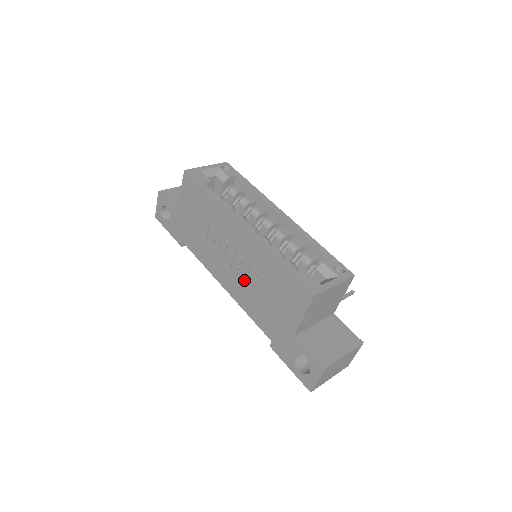
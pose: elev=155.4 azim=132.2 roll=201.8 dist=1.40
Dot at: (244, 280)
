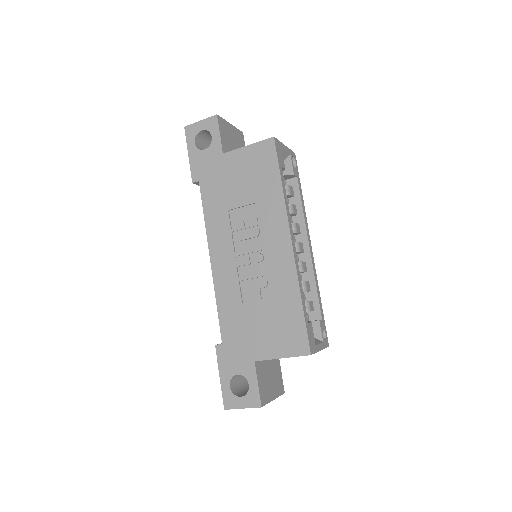
Dot at: (245, 278)
